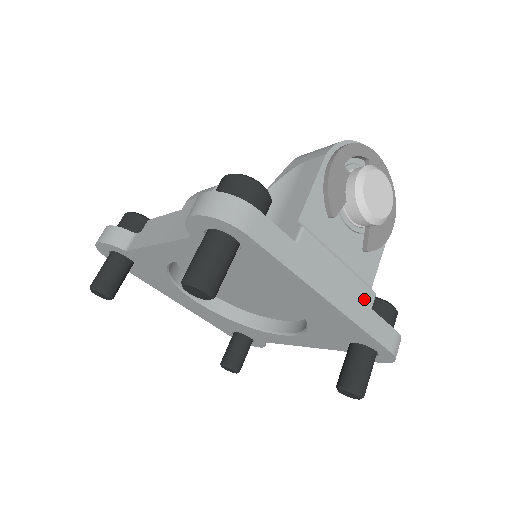
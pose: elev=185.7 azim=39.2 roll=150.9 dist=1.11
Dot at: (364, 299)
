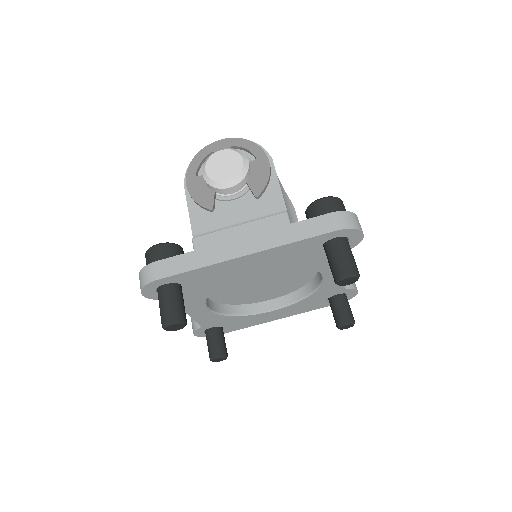
Dot at: (277, 225)
